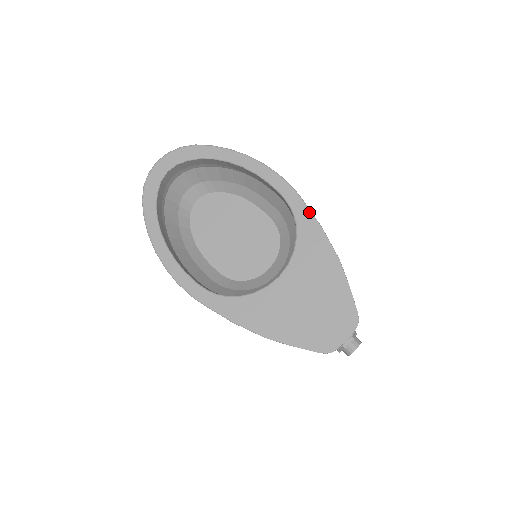
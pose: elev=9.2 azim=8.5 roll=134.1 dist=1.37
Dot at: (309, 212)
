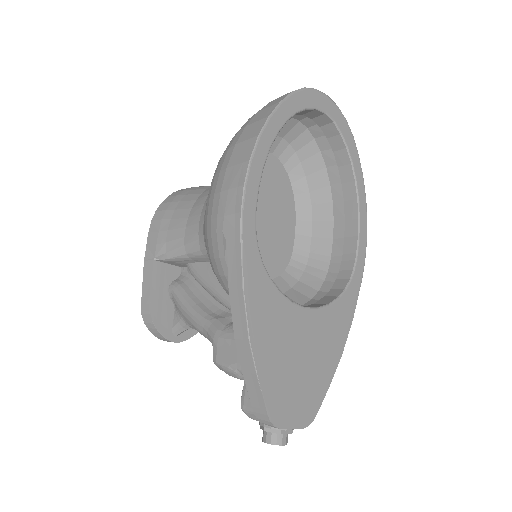
Dot at: (358, 294)
